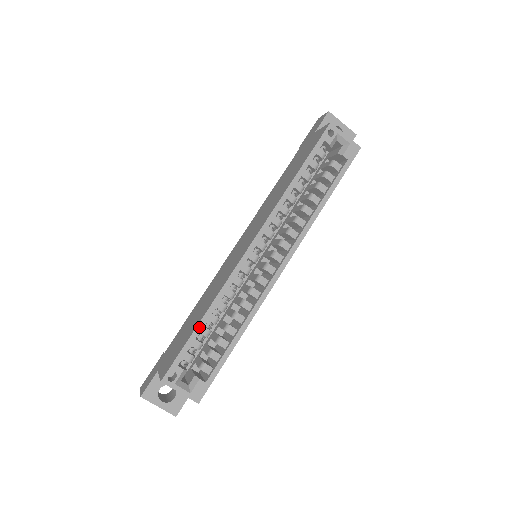
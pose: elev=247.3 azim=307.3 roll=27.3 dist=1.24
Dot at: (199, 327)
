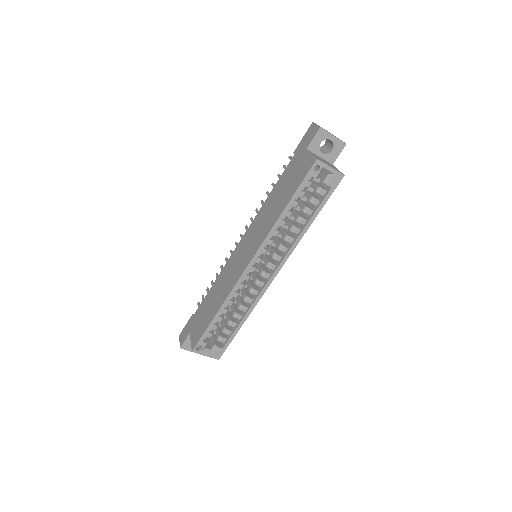
Dot at: (215, 319)
